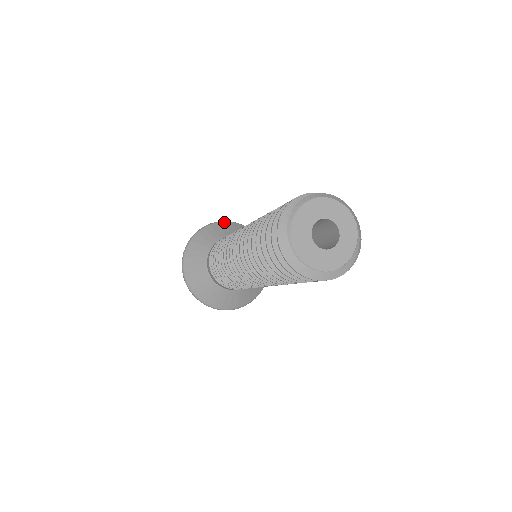
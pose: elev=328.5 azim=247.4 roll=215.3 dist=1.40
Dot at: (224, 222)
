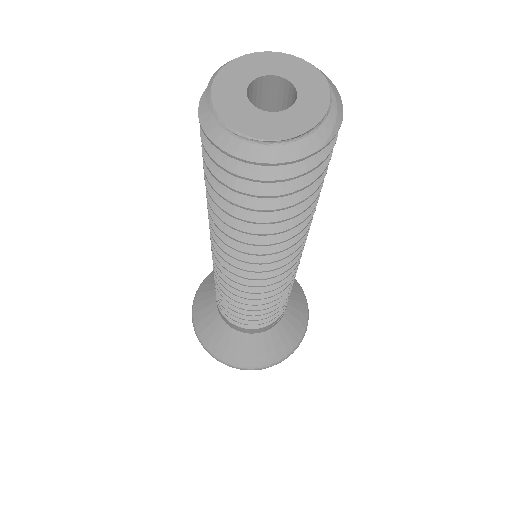
Dot at: occluded
